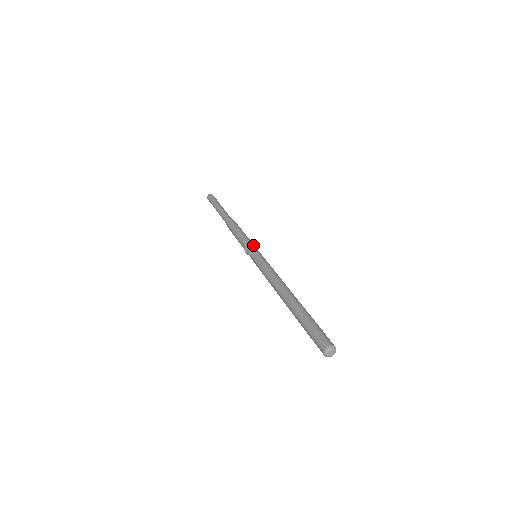
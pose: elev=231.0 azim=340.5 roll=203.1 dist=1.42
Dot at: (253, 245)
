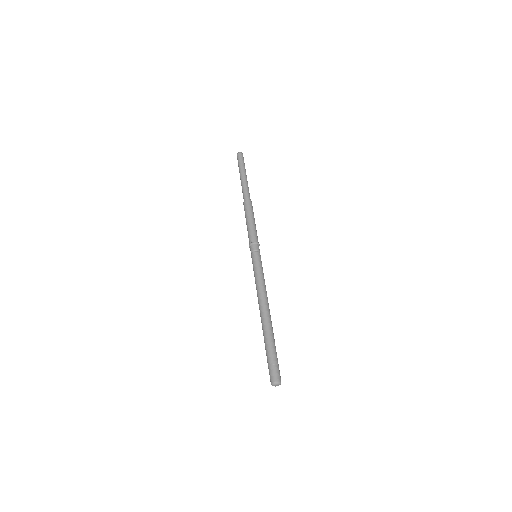
Dot at: (255, 244)
